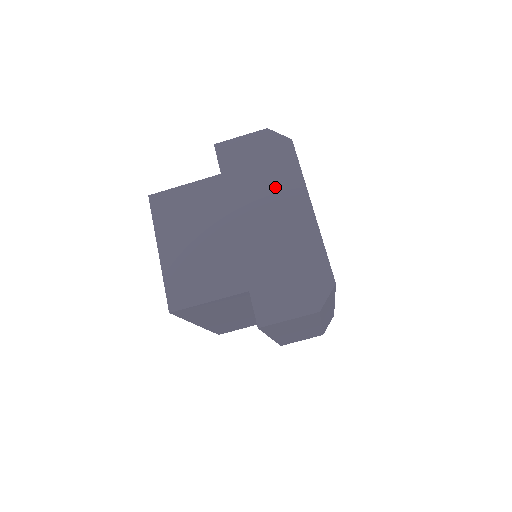
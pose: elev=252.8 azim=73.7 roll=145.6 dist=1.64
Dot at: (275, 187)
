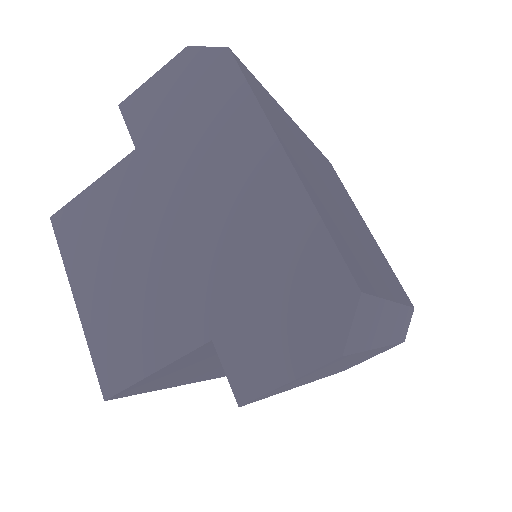
Dot at: (218, 141)
